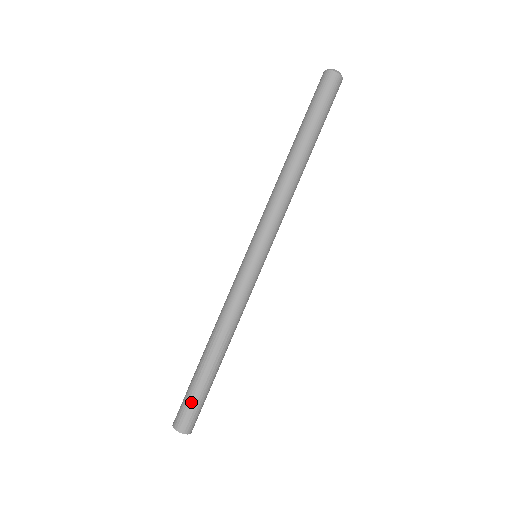
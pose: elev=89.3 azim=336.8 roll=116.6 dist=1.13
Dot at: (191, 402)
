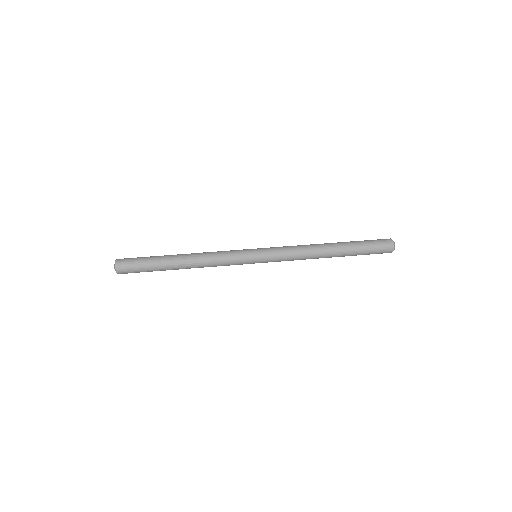
Dot at: occluded
